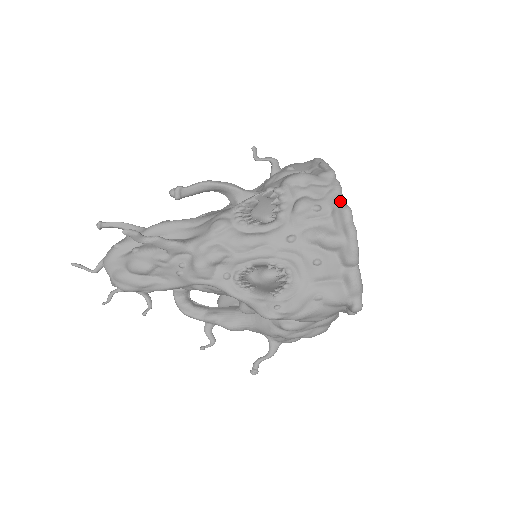
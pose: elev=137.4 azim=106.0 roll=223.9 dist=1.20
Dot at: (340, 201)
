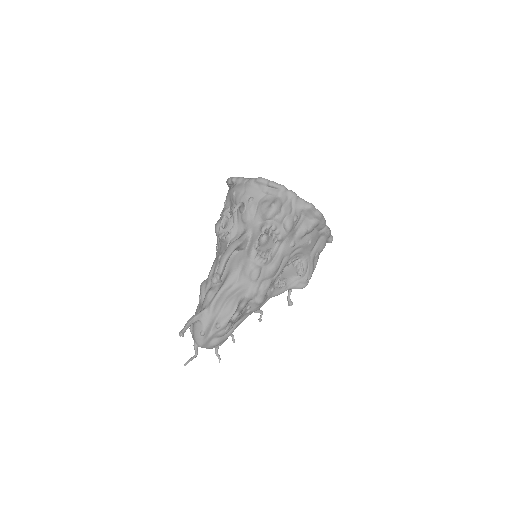
Dot at: (303, 204)
